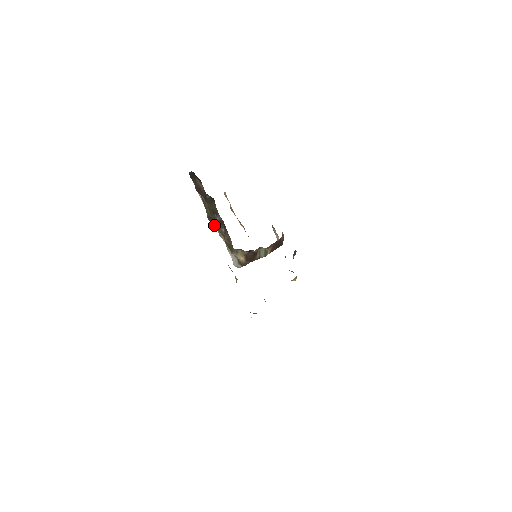
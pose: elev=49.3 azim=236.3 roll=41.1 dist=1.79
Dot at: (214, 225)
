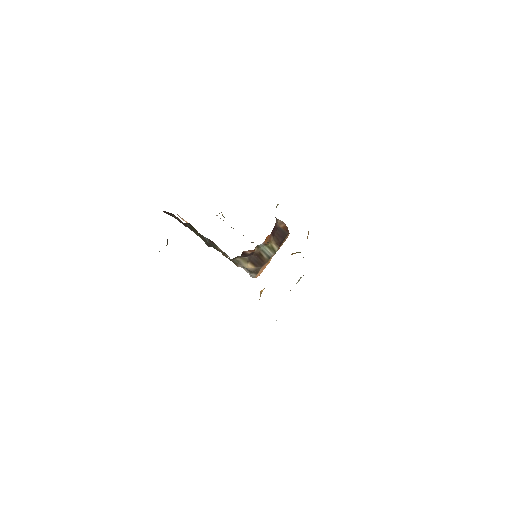
Dot at: occluded
